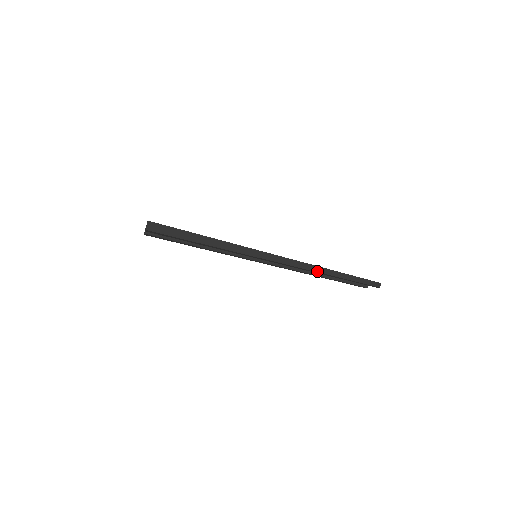
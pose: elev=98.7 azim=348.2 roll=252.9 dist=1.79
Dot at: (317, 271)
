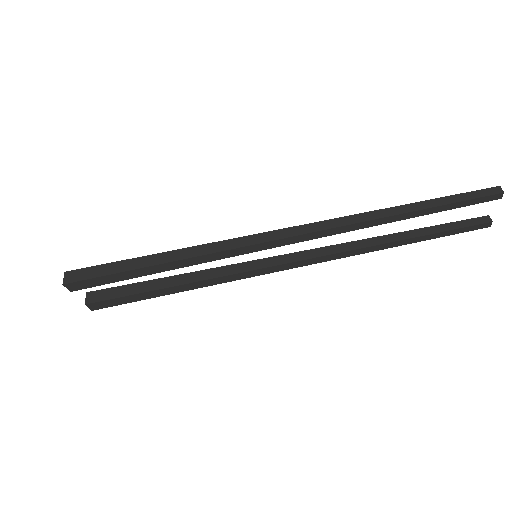
Dot at: (362, 221)
